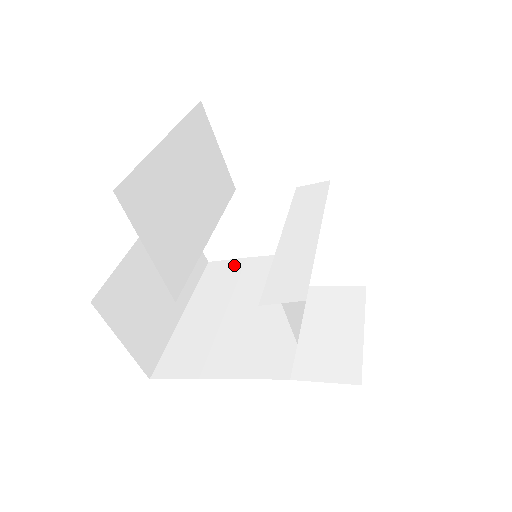
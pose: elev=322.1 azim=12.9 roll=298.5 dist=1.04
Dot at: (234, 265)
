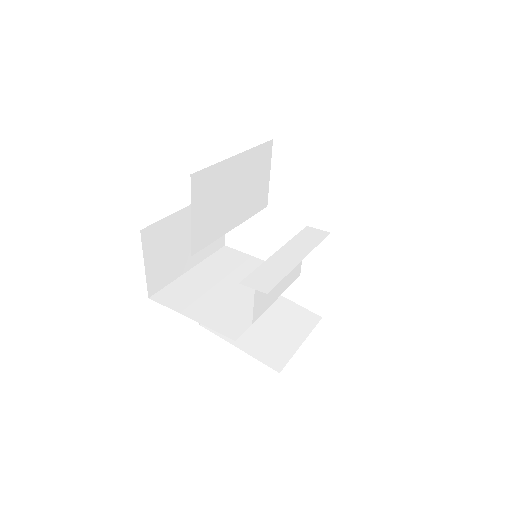
Dot at: (241, 256)
